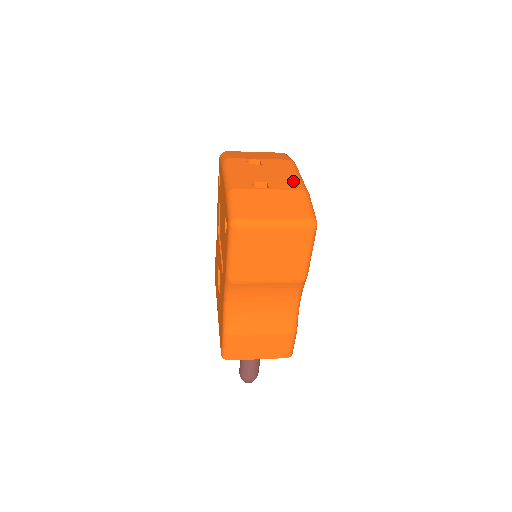
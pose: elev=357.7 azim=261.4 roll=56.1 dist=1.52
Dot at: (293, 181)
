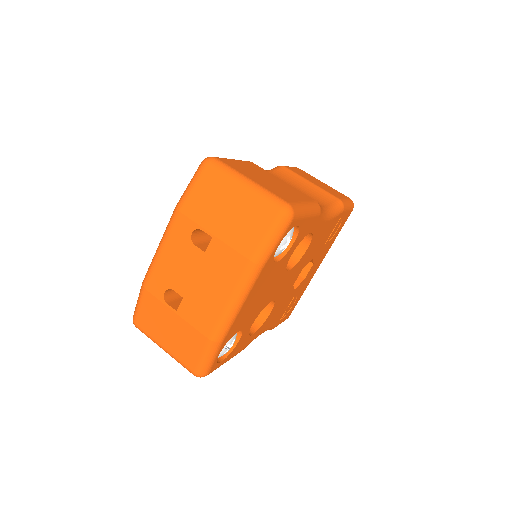
Dot at: (211, 315)
